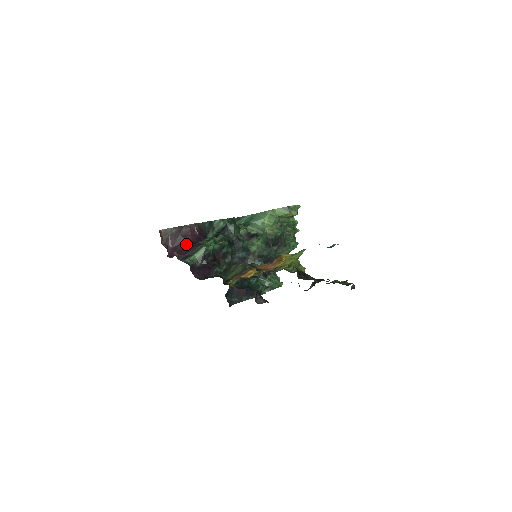
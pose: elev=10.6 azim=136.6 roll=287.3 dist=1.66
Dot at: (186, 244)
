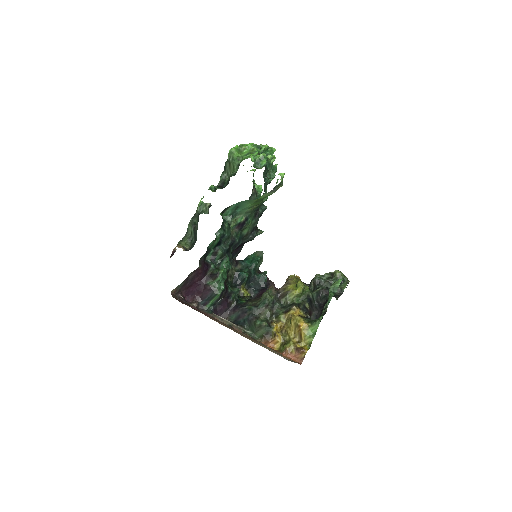
Dot at: (197, 285)
